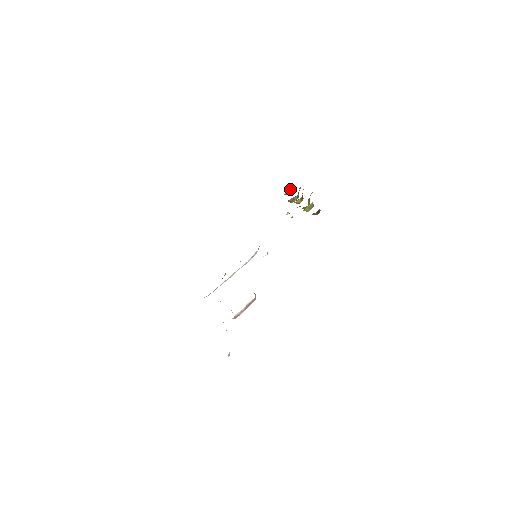
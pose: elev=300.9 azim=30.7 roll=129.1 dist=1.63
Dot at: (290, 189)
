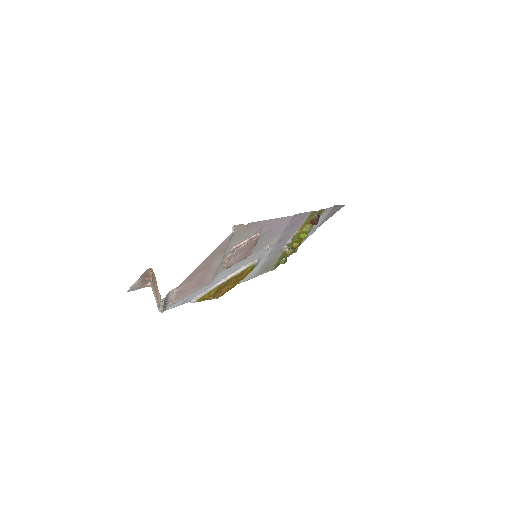
Dot at: (286, 259)
